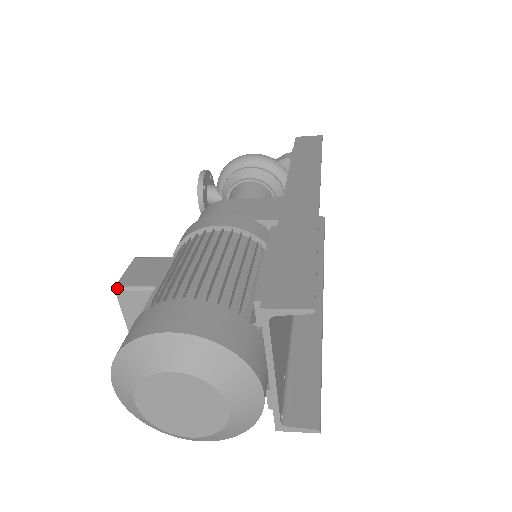
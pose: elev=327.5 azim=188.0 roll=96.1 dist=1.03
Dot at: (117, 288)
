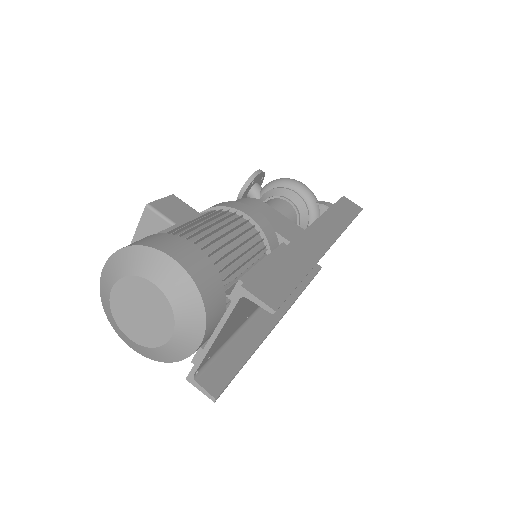
Dot at: (148, 205)
